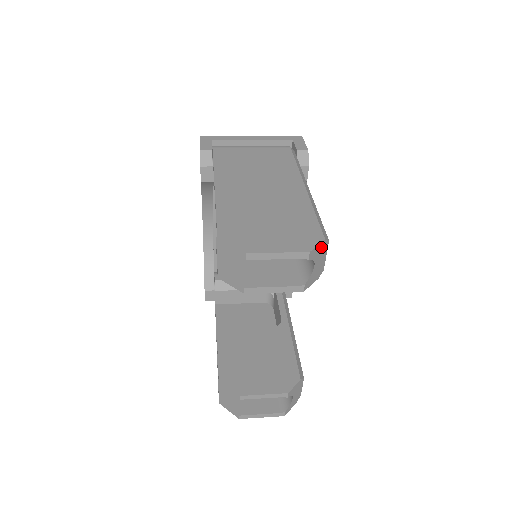
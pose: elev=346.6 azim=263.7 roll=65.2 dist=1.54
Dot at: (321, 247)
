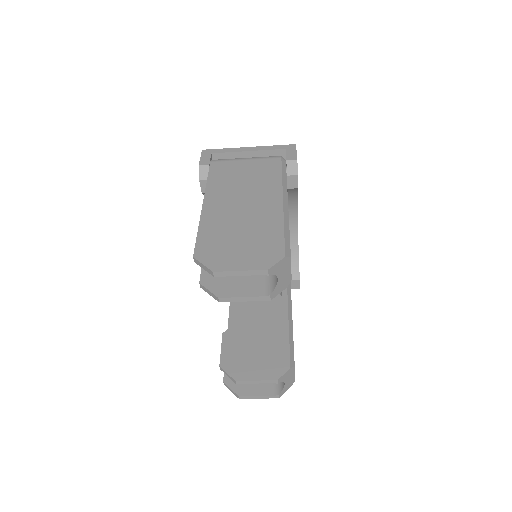
Dot at: (282, 263)
